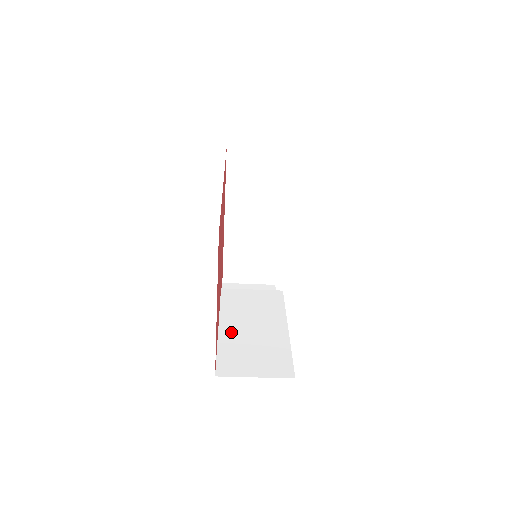
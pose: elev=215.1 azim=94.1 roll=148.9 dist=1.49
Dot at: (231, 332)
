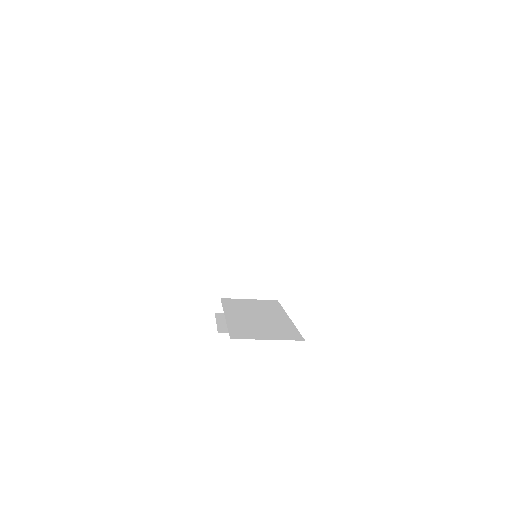
Dot at: (237, 318)
